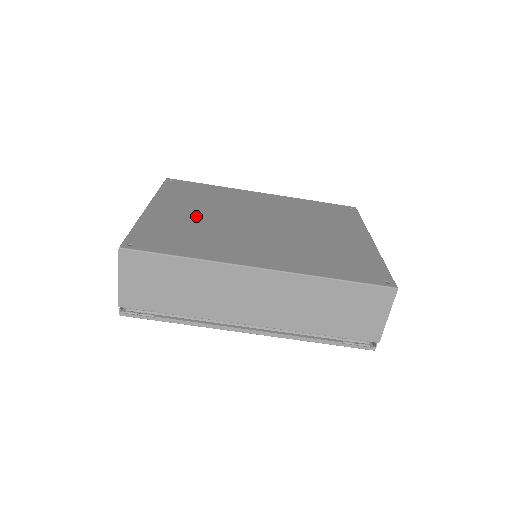
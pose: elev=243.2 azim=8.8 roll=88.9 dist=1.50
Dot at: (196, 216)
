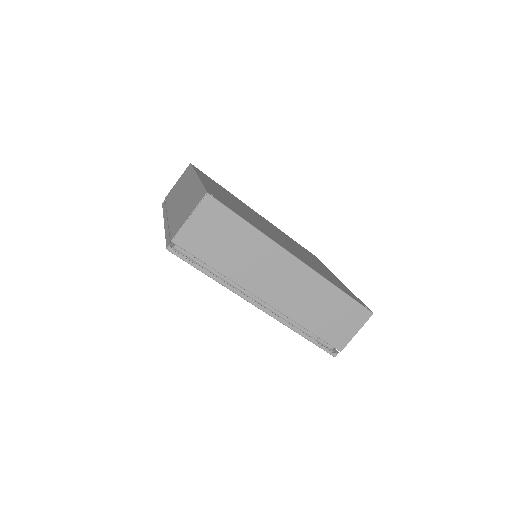
Dot at: occluded
